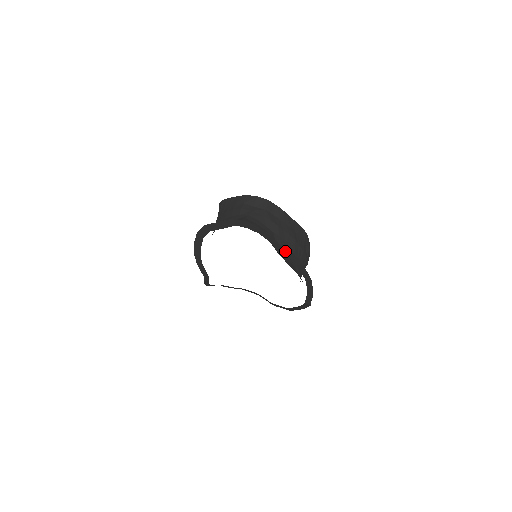
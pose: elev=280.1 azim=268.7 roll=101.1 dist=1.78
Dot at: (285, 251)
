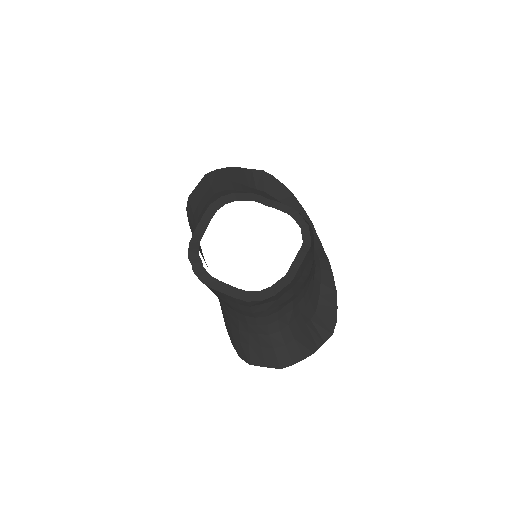
Dot at: (325, 337)
